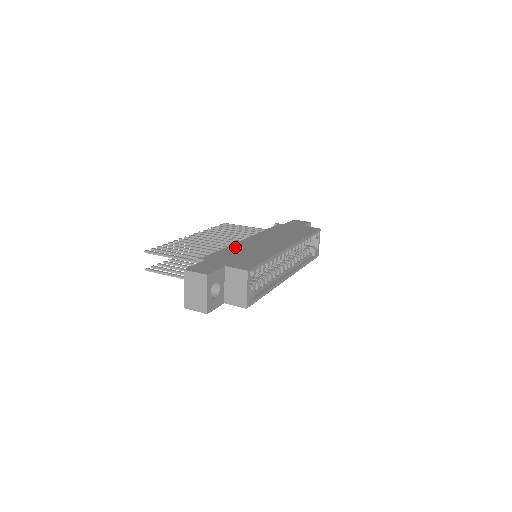
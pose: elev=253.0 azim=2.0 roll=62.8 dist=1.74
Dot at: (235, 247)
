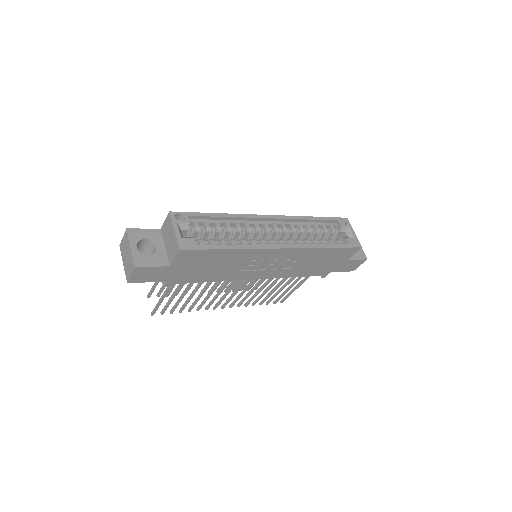
Dot at: occluded
